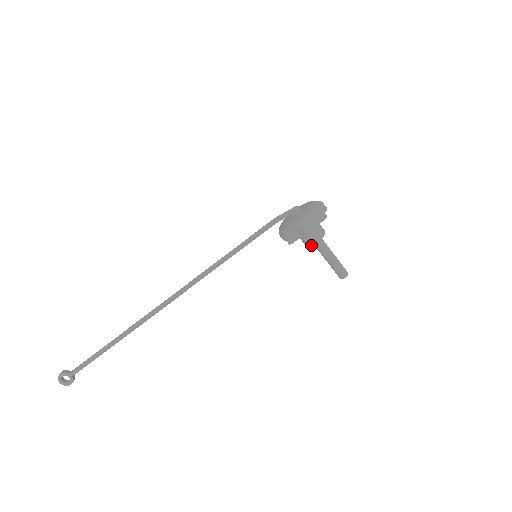
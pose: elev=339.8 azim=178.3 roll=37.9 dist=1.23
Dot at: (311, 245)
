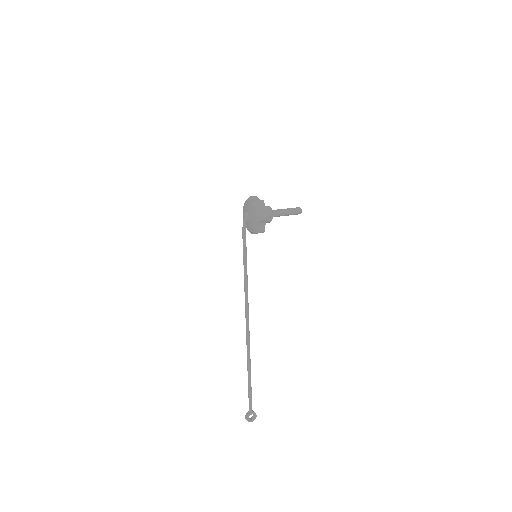
Dot at: occluded
